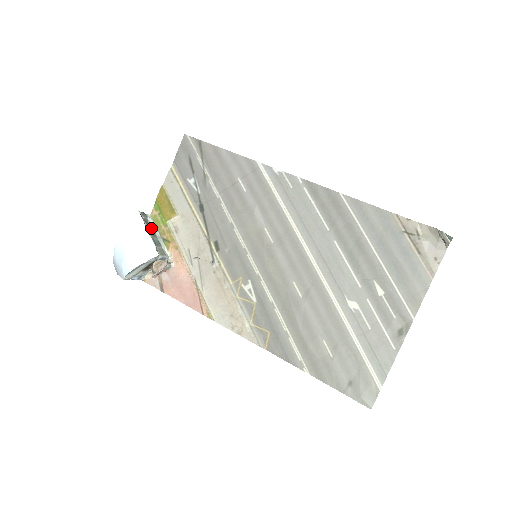
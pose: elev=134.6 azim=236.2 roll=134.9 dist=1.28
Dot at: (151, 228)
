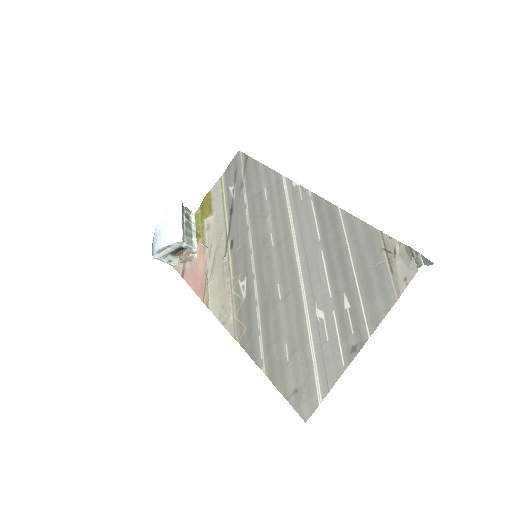
Dot at: (189, 222)
